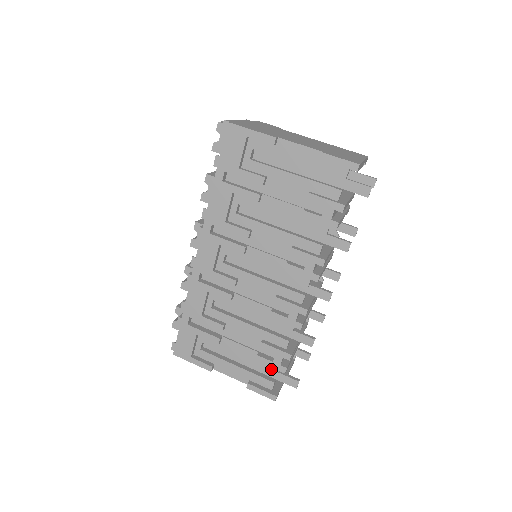
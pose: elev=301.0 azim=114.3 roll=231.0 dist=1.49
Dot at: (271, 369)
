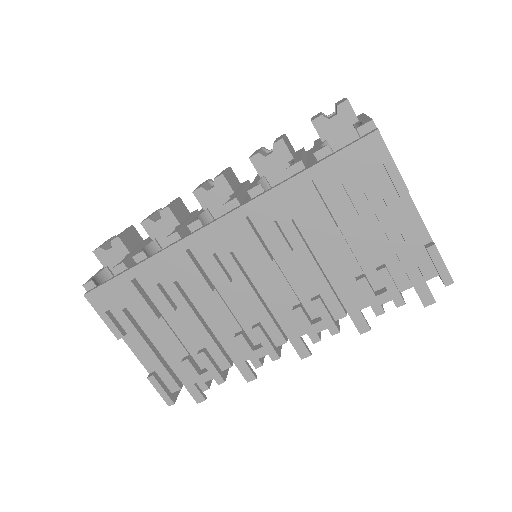
Dot at: (189, 376)
